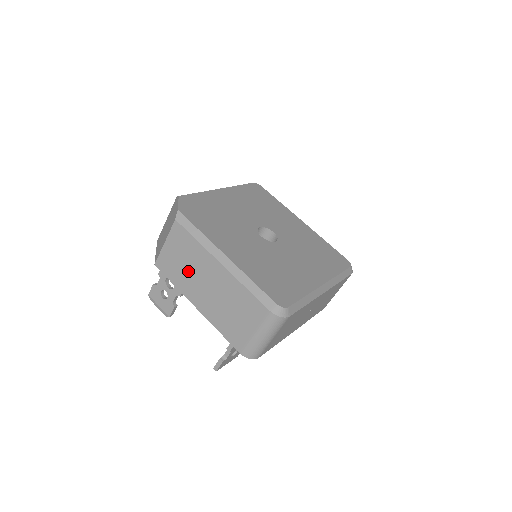
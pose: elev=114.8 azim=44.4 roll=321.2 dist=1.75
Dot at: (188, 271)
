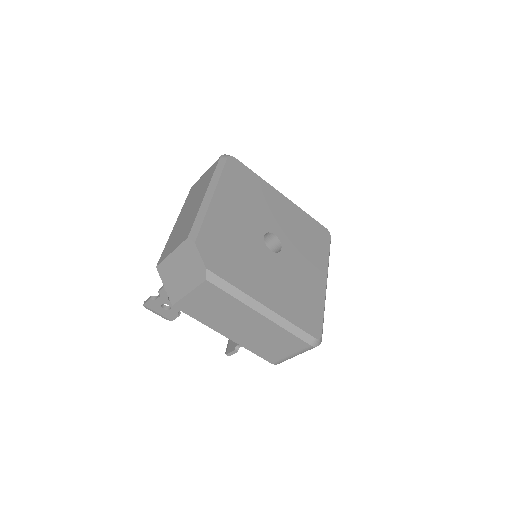
Dot at: (219, 315)
